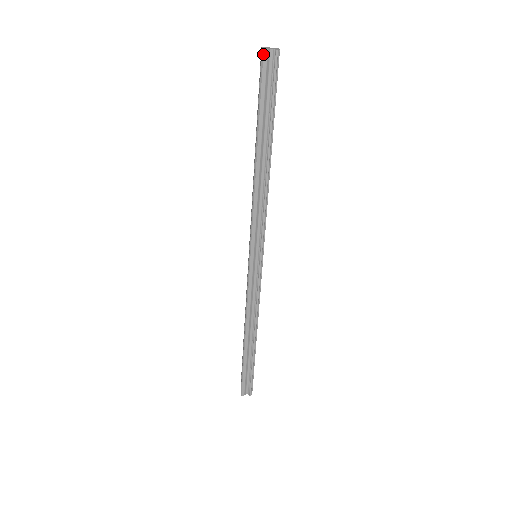
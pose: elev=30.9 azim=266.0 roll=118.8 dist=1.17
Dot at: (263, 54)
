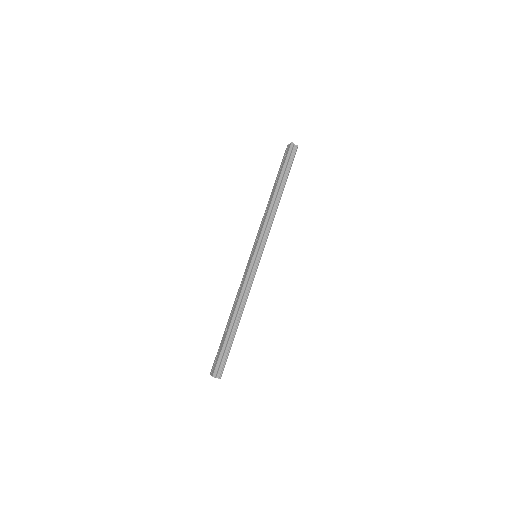
Dot at: (291, 144)
